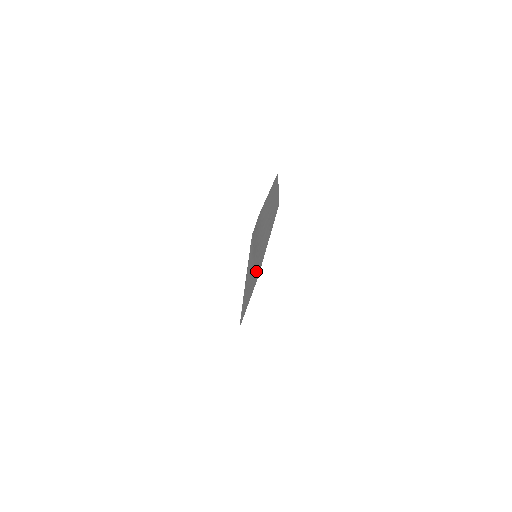
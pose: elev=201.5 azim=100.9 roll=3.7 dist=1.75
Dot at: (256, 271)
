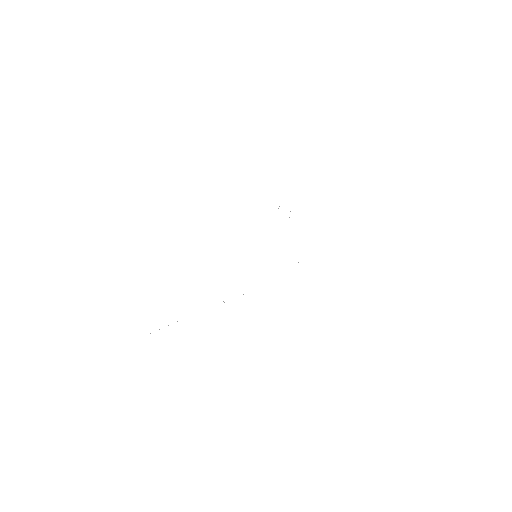
Dot at: occluded
